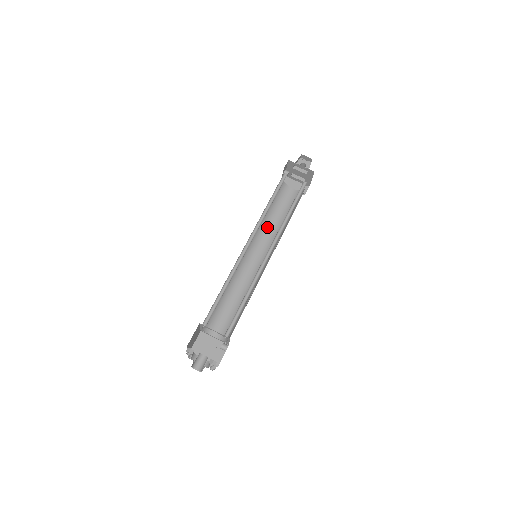
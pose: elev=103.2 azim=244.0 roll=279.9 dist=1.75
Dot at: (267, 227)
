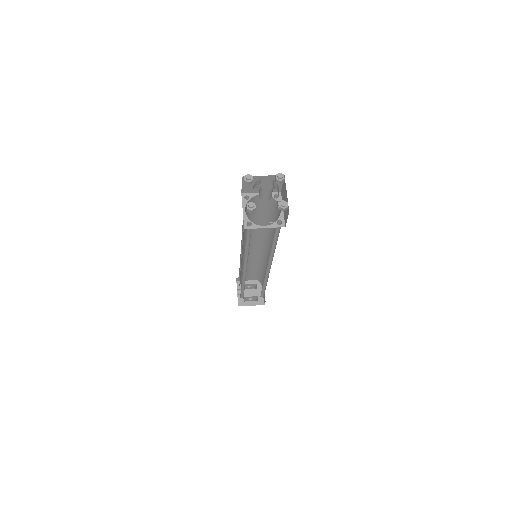
Dot at: occluded
